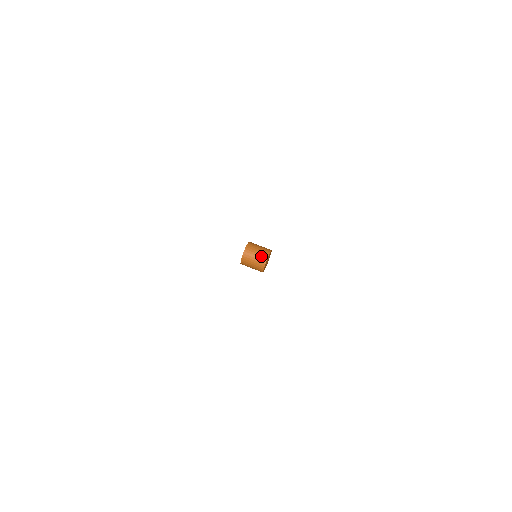
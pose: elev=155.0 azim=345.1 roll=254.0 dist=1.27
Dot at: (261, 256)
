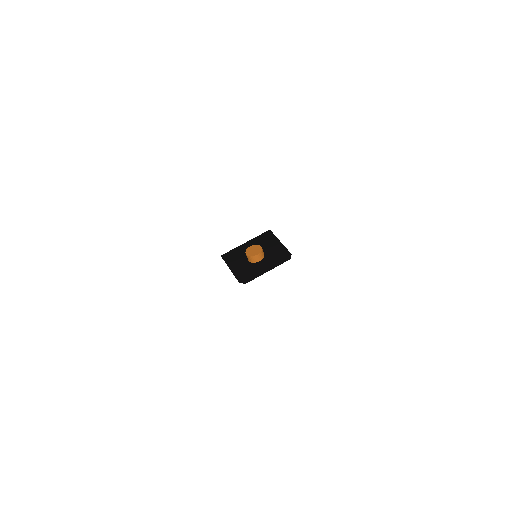
Dot at: occluded
